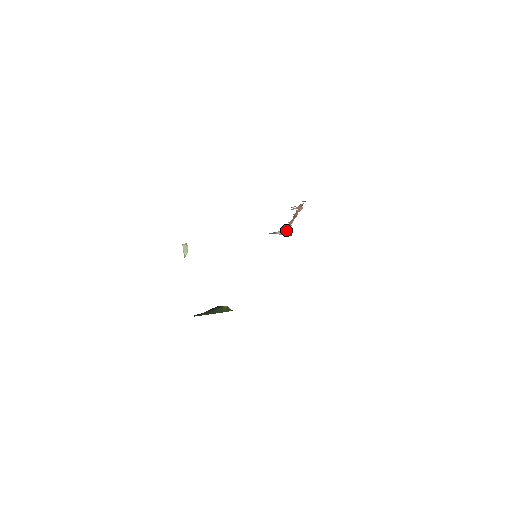
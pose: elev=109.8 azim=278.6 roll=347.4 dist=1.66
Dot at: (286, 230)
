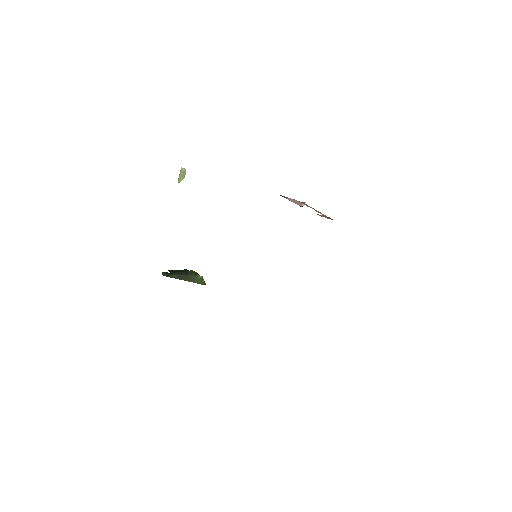
Dot at: (299, 201)
